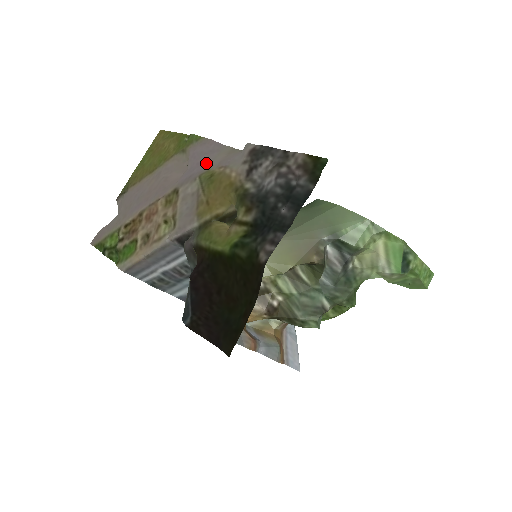
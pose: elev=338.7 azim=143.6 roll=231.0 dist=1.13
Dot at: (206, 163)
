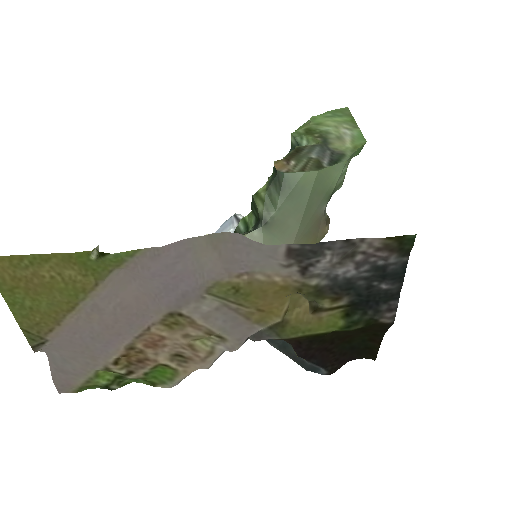
Dot at: (191, 273)
